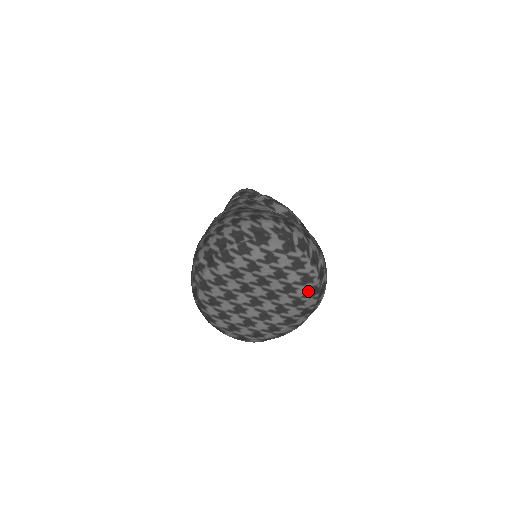
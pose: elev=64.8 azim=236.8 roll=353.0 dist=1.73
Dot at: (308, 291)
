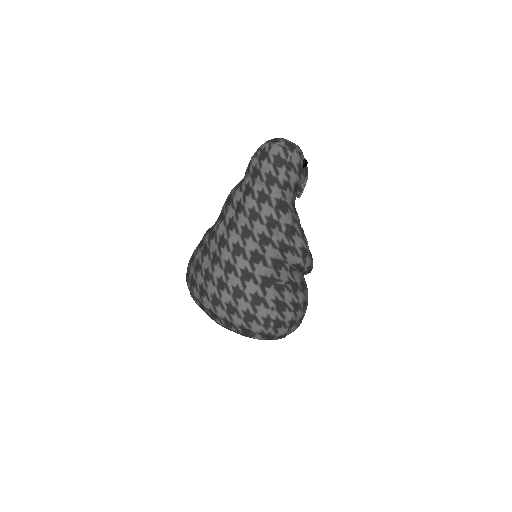
Dot at: occluded
